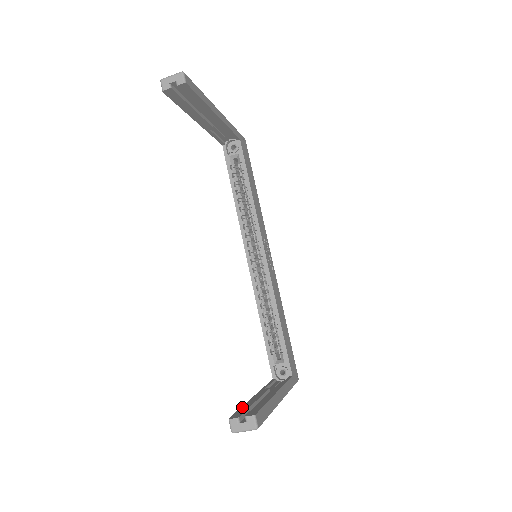
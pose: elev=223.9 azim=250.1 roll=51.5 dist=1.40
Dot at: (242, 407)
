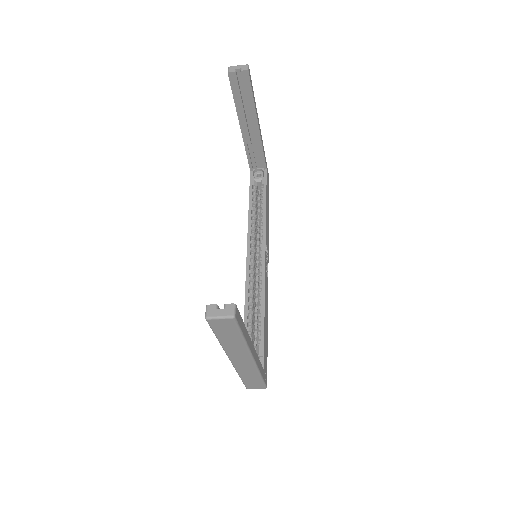
Dot at: occluded
